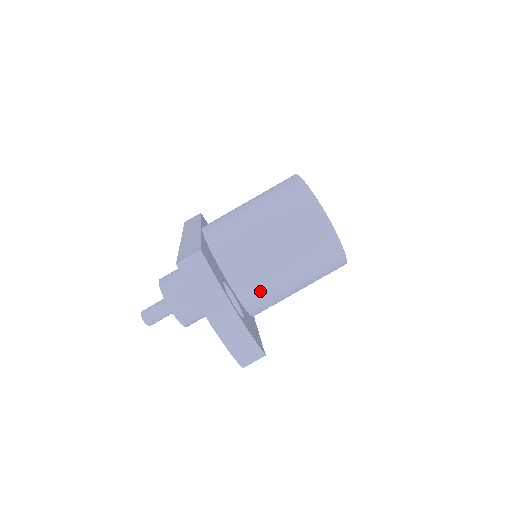
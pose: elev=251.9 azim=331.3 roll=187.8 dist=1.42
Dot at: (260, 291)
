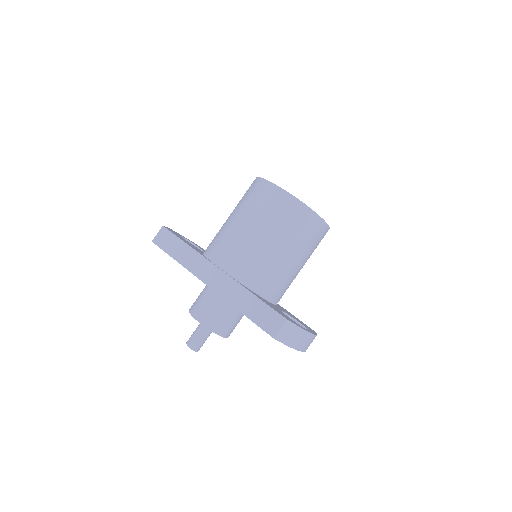
Dot at: occluded
